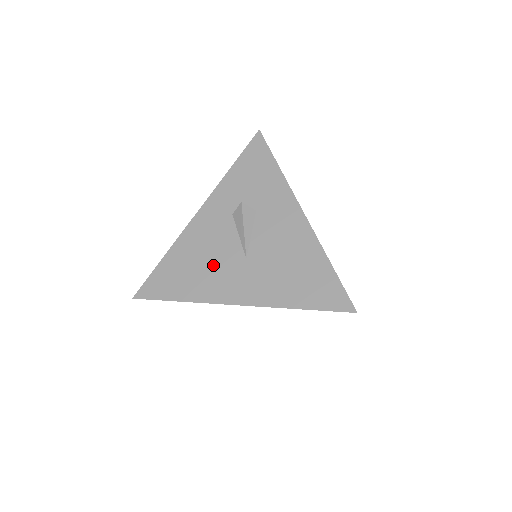
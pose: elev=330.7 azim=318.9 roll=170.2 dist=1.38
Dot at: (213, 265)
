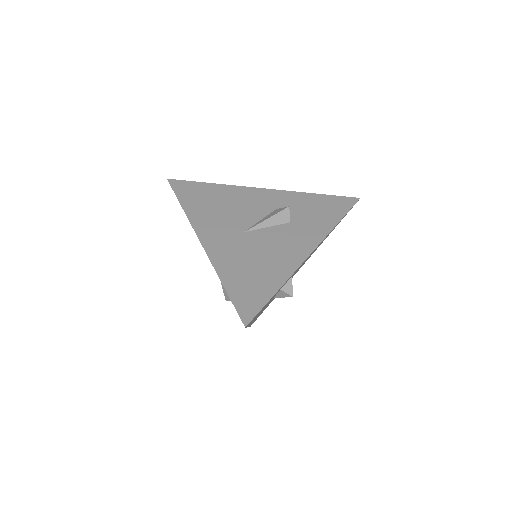
Dot at: (225, 214)
